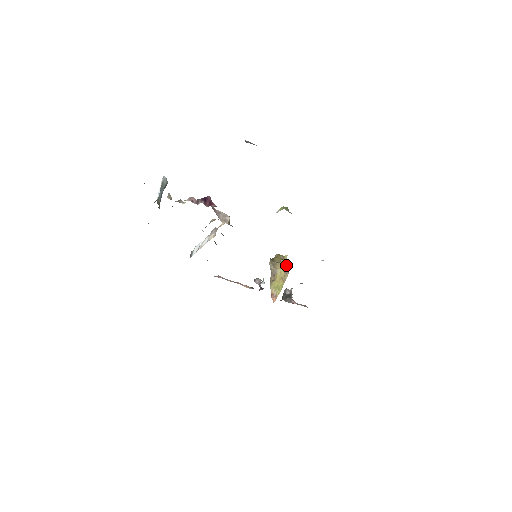
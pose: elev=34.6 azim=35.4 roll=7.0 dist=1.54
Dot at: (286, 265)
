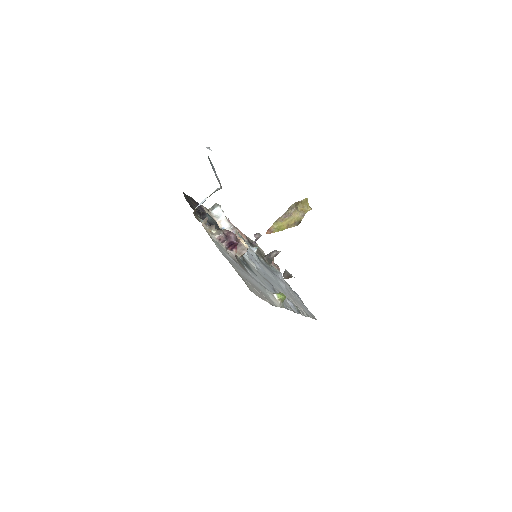
Dot at: (302, 217)
